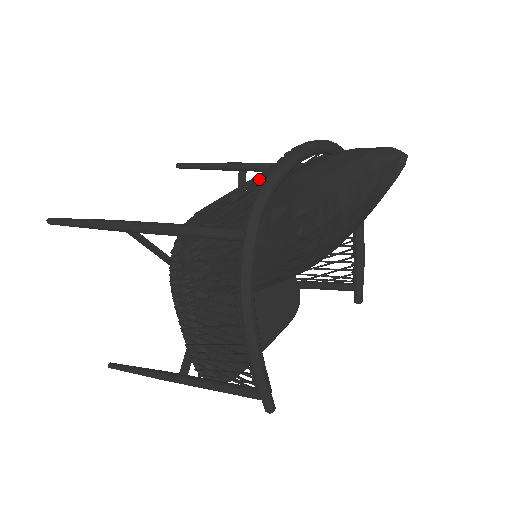
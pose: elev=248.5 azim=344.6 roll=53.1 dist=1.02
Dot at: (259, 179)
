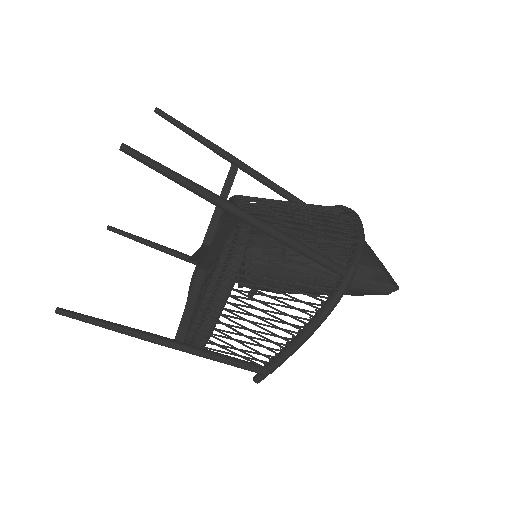
Dot at: (344, 230)
